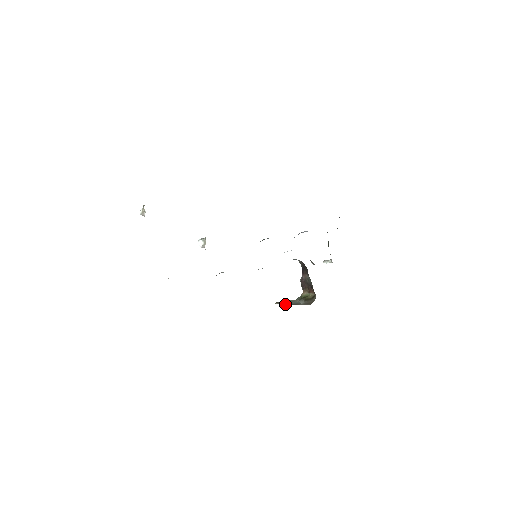
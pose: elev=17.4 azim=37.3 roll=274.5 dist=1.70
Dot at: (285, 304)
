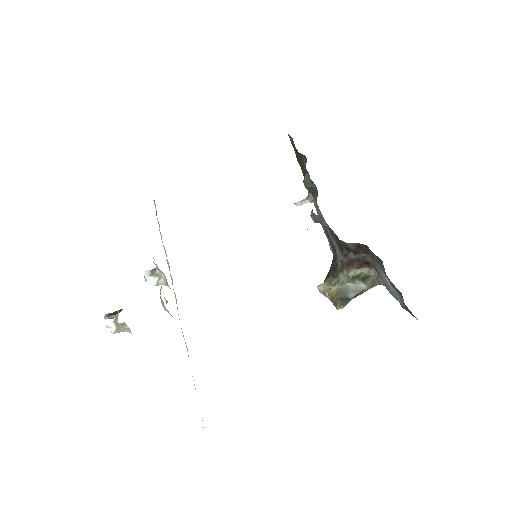
Dot at: (349, 301)
